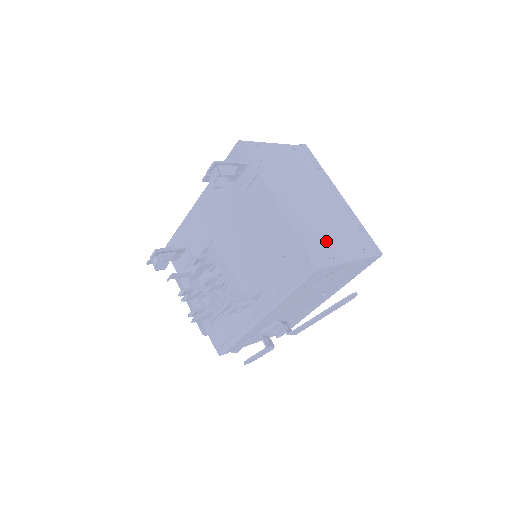
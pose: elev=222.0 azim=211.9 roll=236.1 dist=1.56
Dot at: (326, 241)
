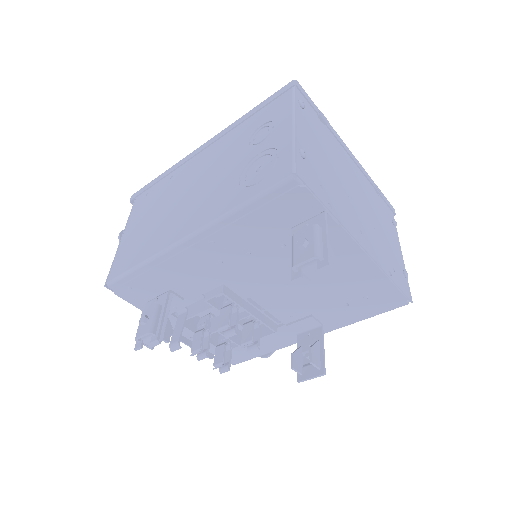
Dot at: (392, 254)
